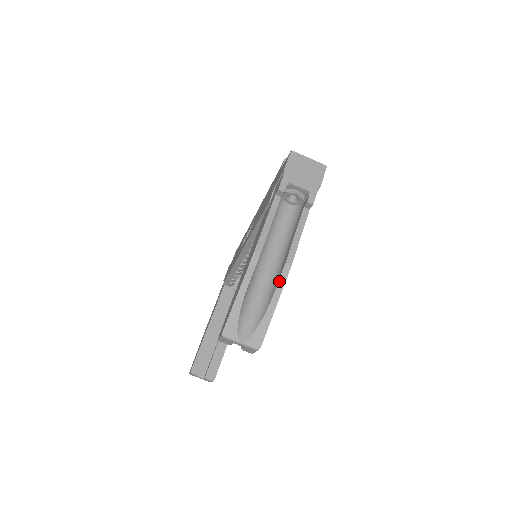
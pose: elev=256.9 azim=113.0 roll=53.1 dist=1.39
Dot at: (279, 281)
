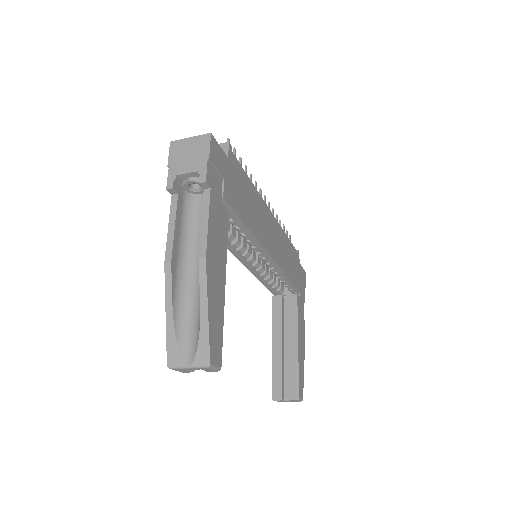
Dot at: (200, 282)
